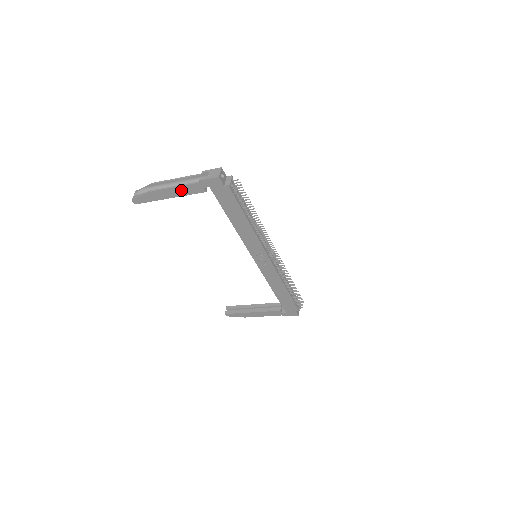
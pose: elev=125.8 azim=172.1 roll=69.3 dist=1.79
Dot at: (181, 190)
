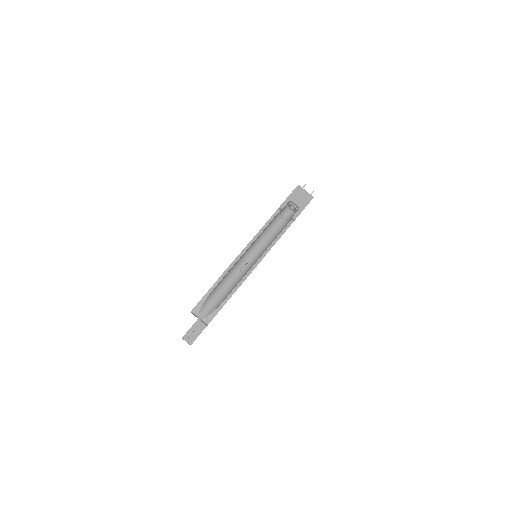
Dot at: occluded
